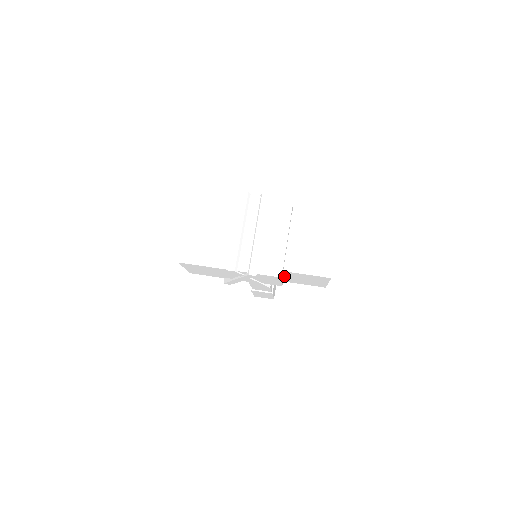
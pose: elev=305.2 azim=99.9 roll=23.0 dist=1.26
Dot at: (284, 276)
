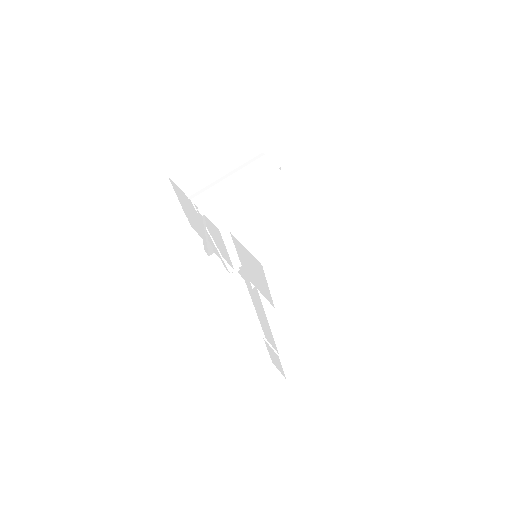
Dot at: (238, 254)
